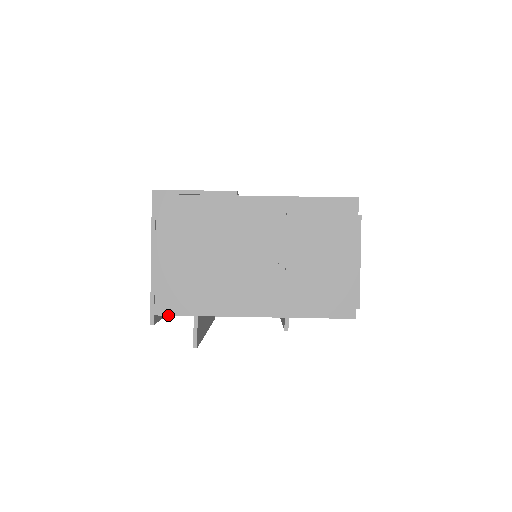
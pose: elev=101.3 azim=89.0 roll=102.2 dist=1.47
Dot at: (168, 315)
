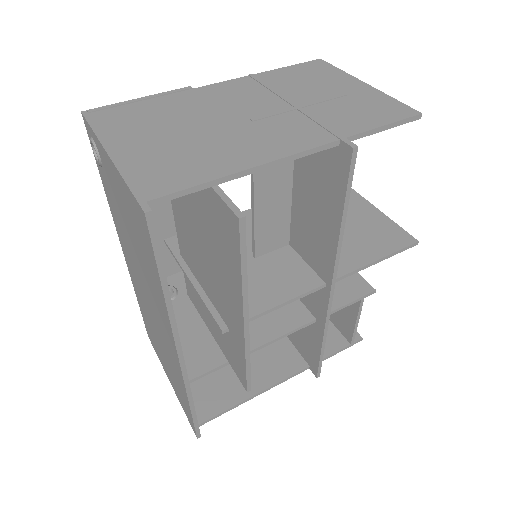
Dot at: (169, 194)
